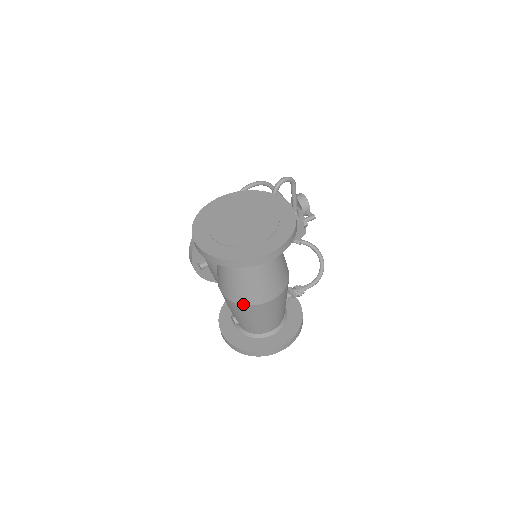
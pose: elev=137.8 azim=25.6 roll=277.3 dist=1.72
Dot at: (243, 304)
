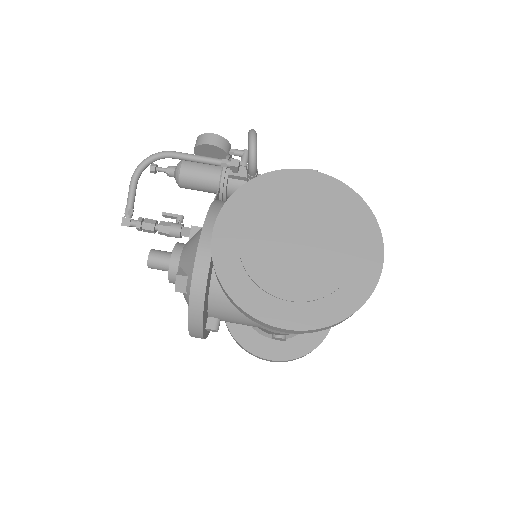
Dot at: occluded
